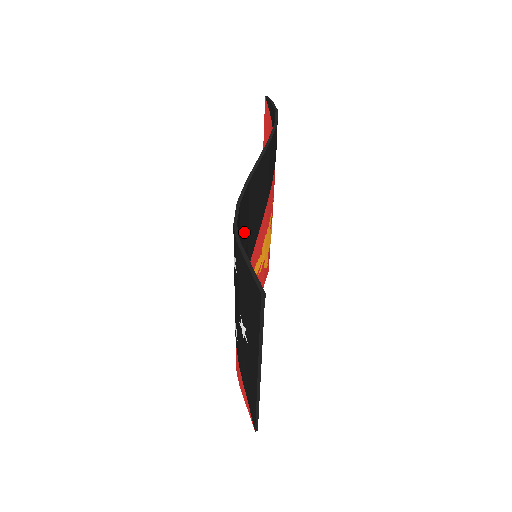
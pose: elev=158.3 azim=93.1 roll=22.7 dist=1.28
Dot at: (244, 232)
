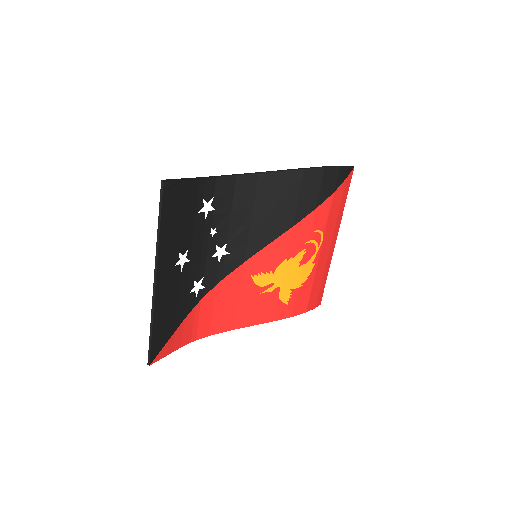
Dot at: (242, 213)
